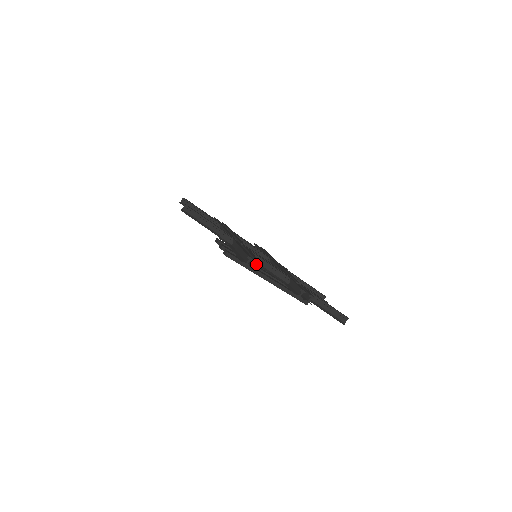
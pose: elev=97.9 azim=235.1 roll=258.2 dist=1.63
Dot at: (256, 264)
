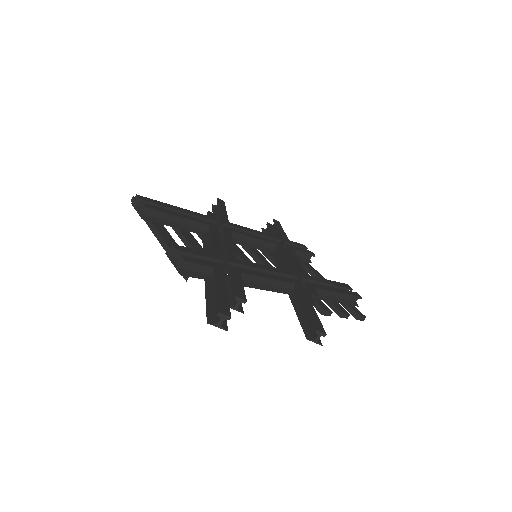
Dot at: (149, 210)
